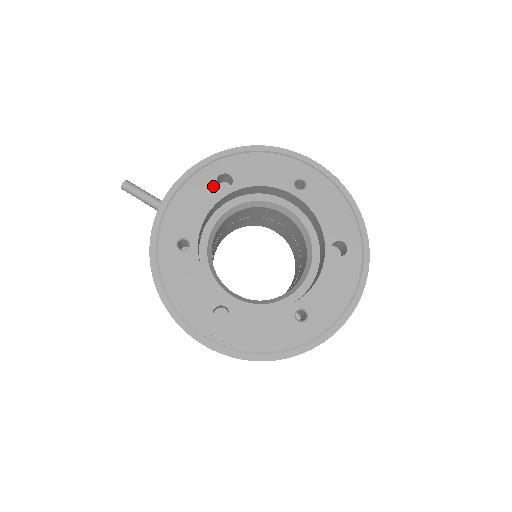
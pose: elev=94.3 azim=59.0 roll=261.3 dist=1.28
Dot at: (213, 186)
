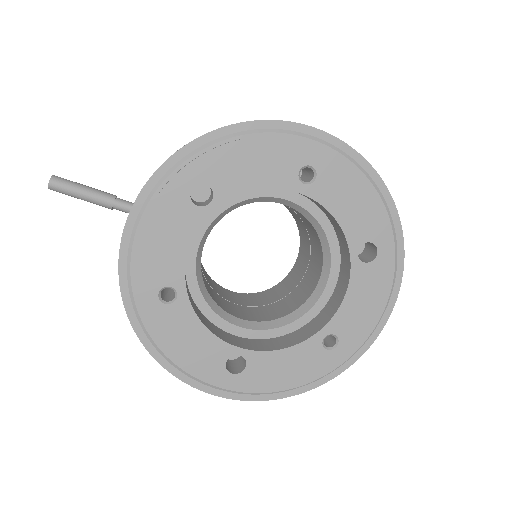
Dot at: (187, 207)
